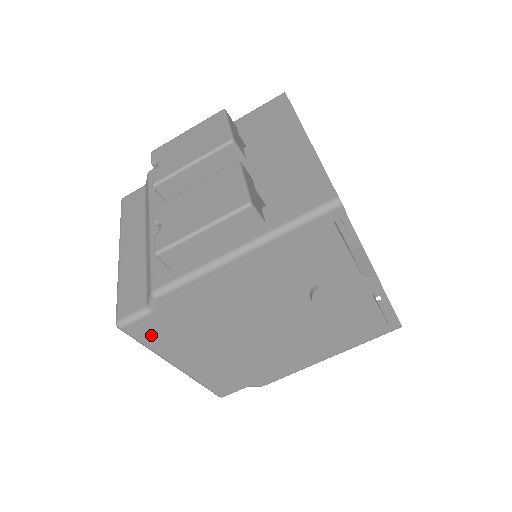
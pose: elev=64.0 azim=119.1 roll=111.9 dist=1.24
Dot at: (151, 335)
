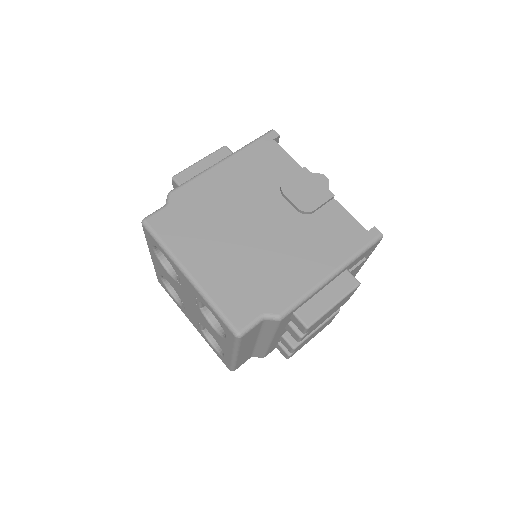
Dot at: (167, 229)
